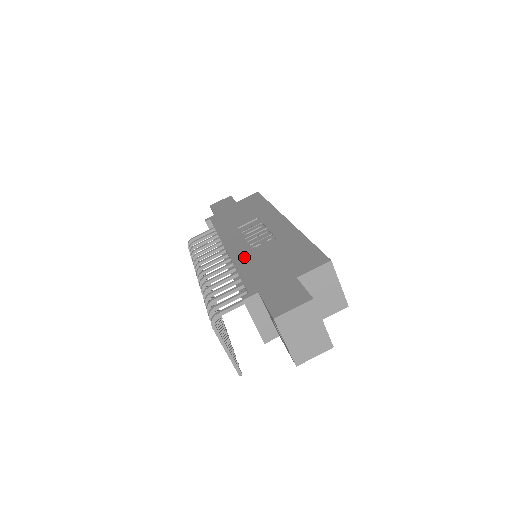
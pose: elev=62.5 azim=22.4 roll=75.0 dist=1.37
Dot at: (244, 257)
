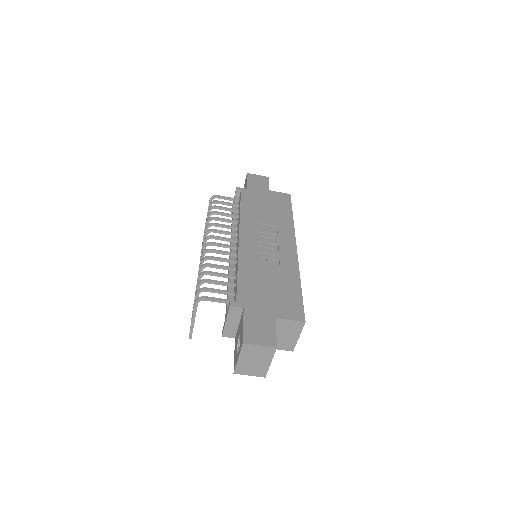
Dot at: (249, 262)
